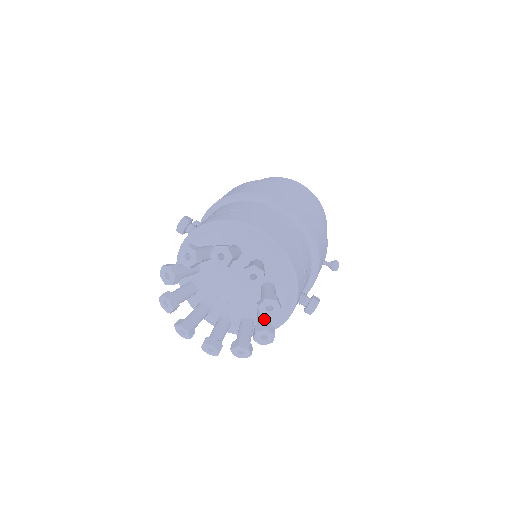
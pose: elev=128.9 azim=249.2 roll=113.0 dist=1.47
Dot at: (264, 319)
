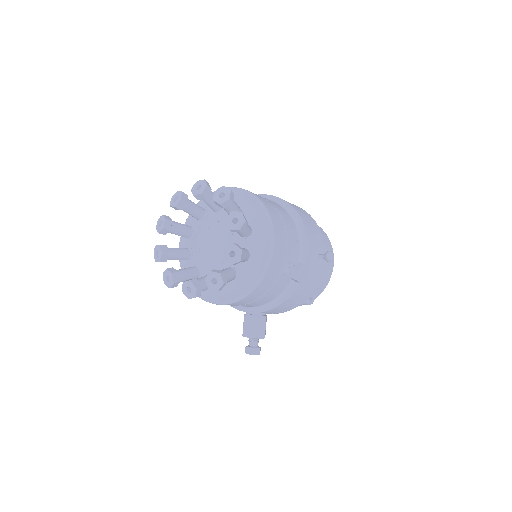
Dot at: occluded
